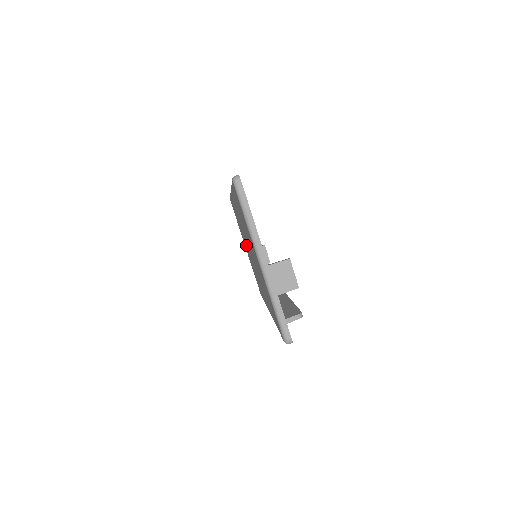
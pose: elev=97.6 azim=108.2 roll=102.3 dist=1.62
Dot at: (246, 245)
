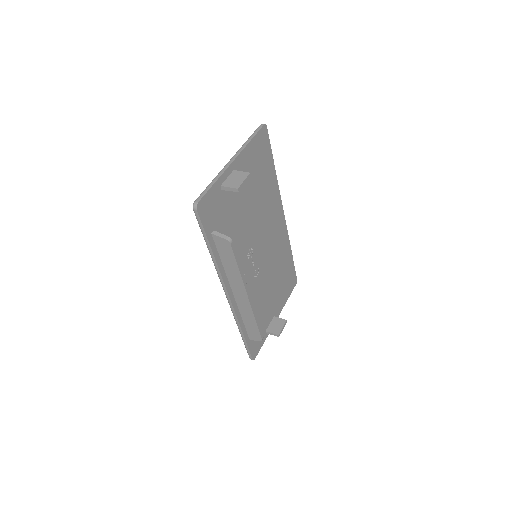
Dot at: occluded
